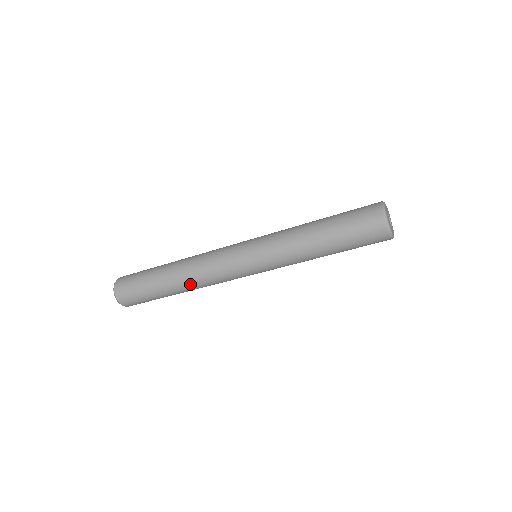
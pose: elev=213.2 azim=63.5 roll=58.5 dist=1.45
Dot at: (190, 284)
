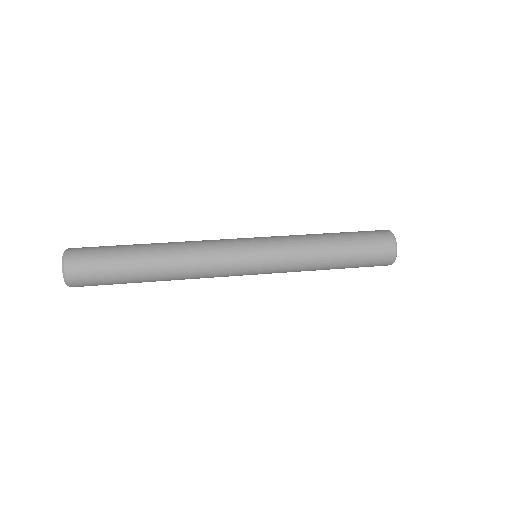
Dot at: occluded
